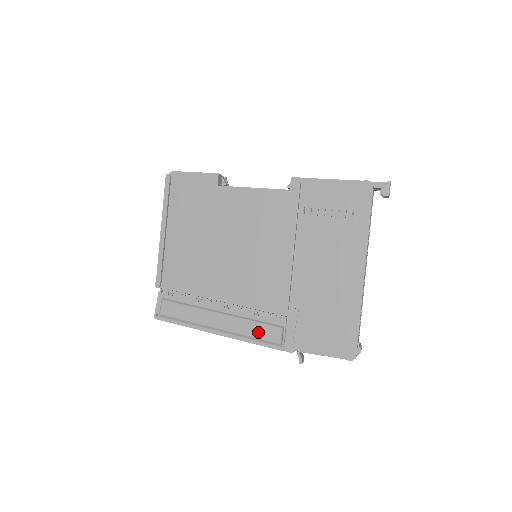
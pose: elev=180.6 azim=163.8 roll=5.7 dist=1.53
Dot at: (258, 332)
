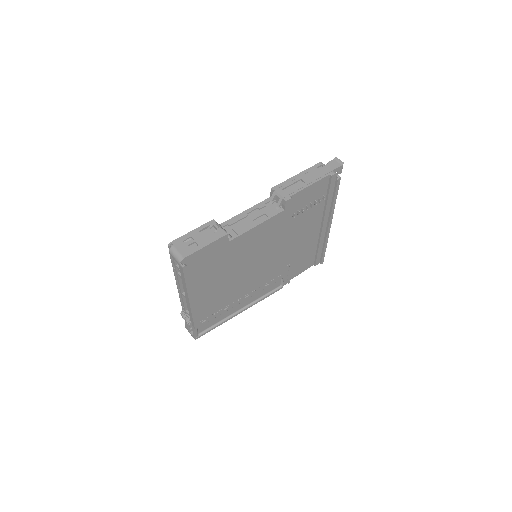
Dot at: (267, 291)
